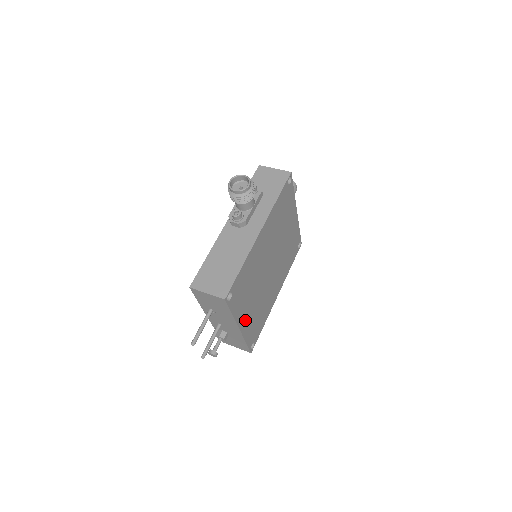
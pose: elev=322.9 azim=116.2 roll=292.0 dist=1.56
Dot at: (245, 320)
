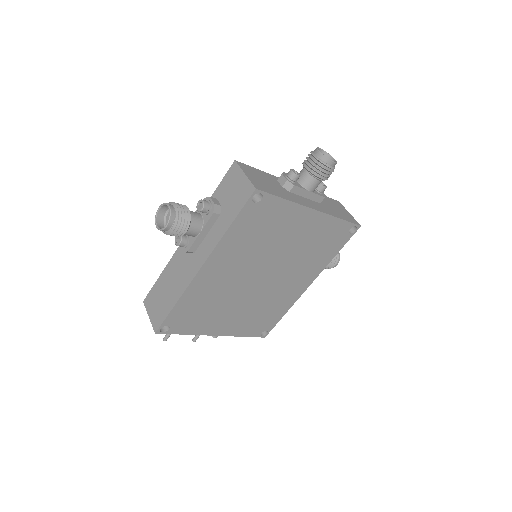
Dot at: (225, 327)
